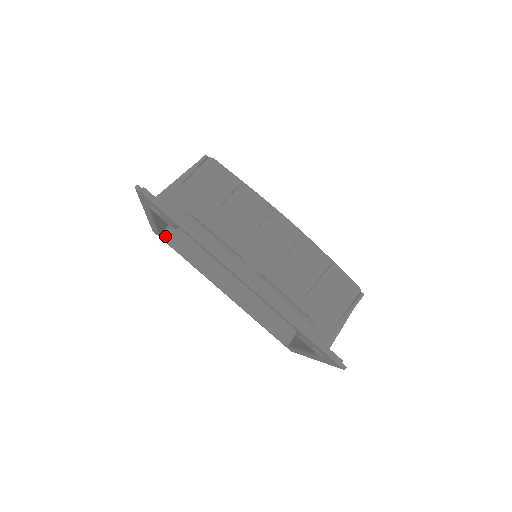
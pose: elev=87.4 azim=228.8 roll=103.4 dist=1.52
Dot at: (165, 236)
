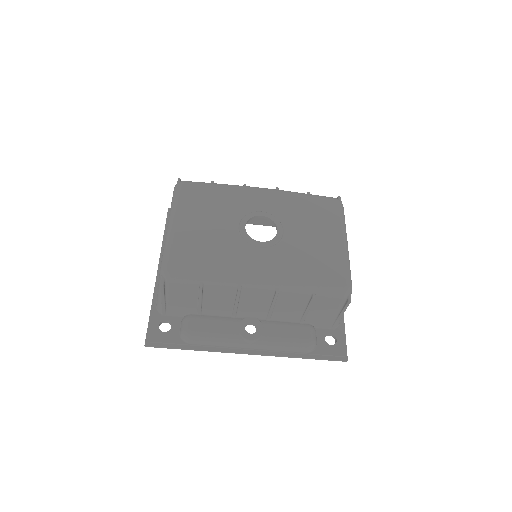
Dot at: occluded
